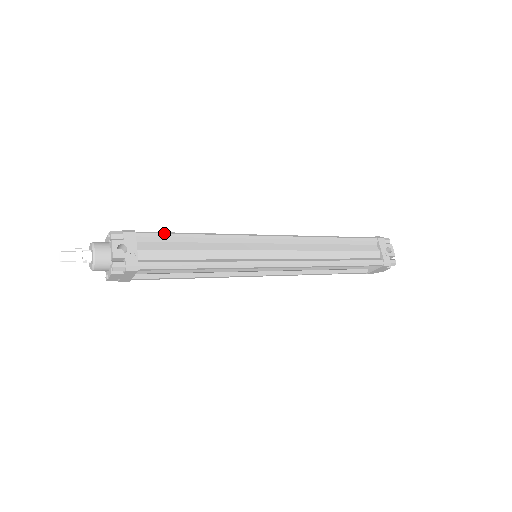
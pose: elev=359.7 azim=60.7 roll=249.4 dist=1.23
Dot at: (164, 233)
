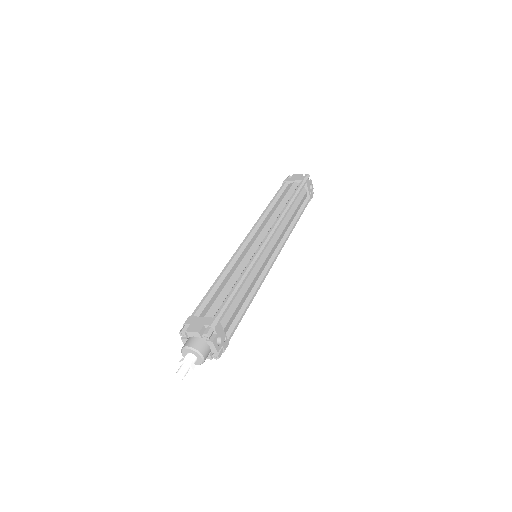
Dot at: (229, 302)
